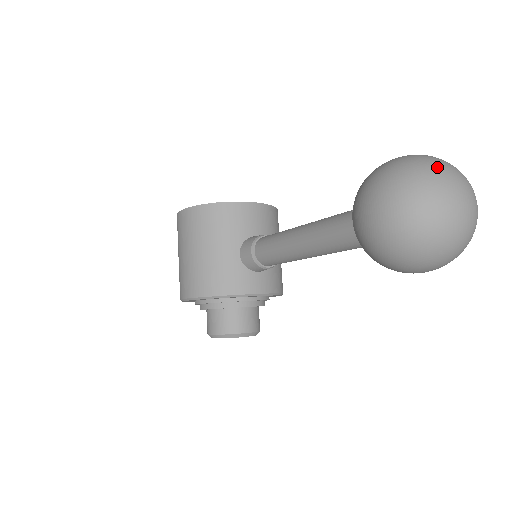
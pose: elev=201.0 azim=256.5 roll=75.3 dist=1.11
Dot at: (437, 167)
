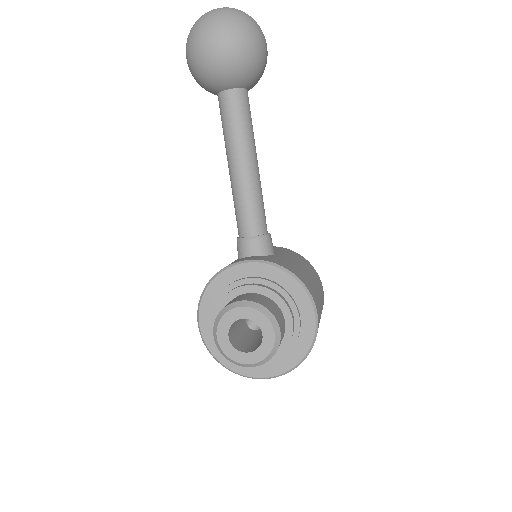
Dot at: occluded
